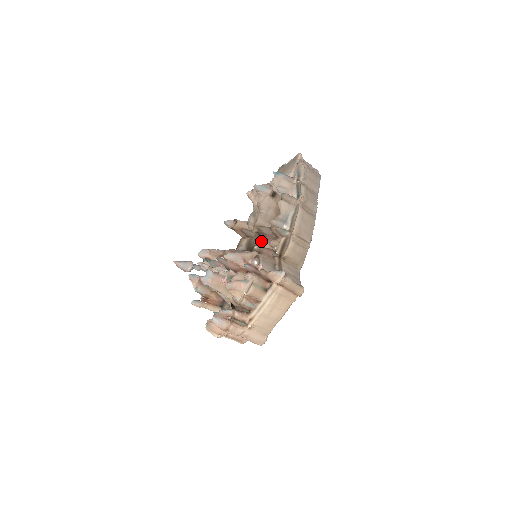
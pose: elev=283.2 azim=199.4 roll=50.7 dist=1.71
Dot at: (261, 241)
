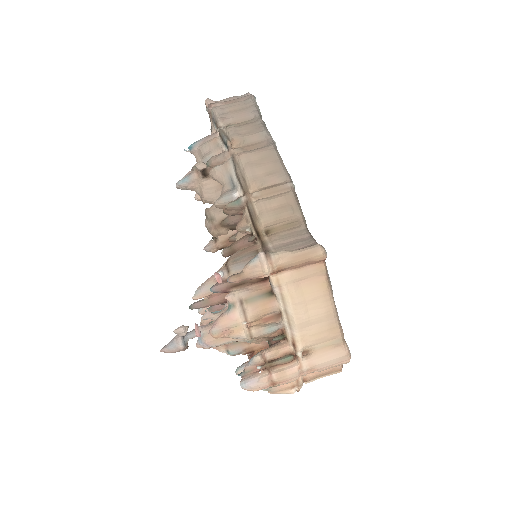
Dot at: occluded
